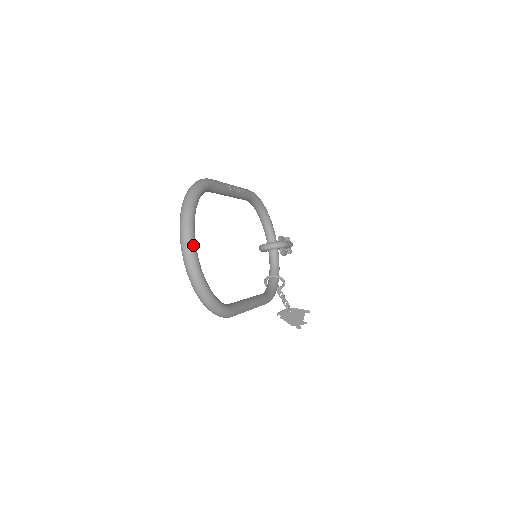
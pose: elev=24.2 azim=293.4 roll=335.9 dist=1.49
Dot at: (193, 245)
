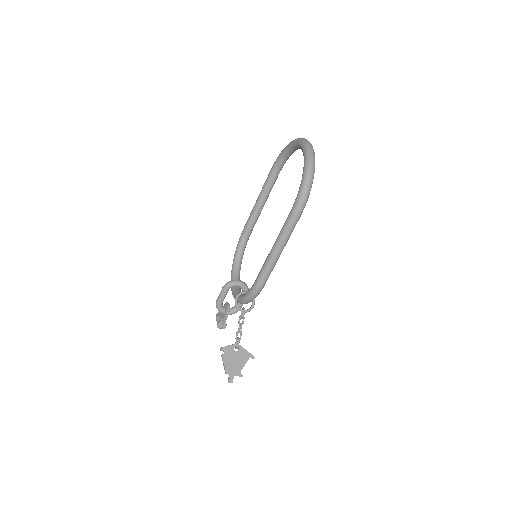
Dot at: occluded
